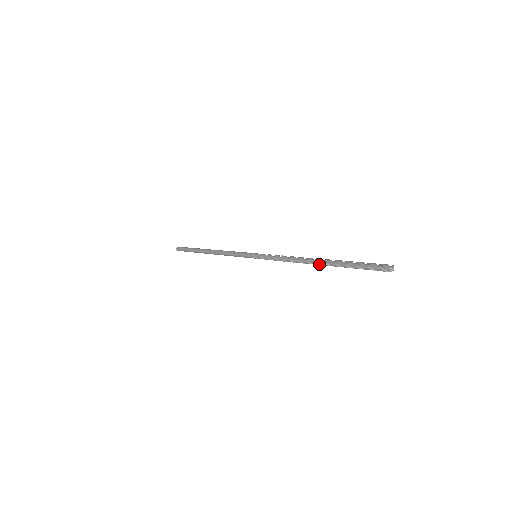
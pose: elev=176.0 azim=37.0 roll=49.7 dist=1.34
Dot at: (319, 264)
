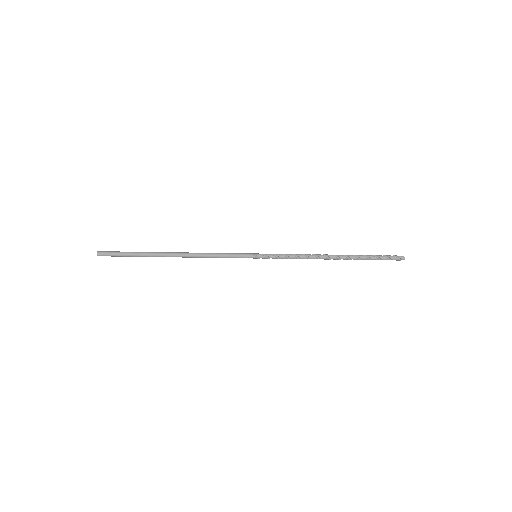
Dot at: (339, 259)
